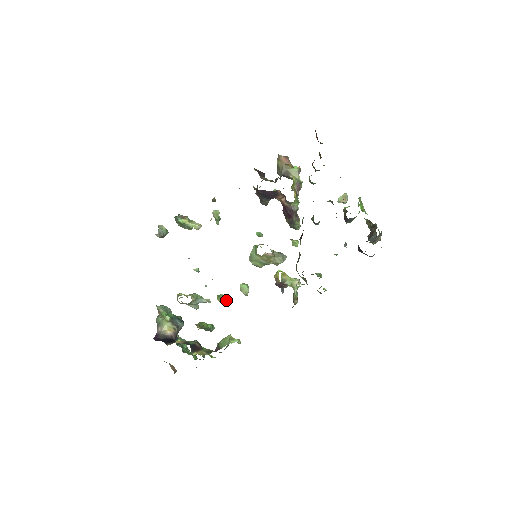
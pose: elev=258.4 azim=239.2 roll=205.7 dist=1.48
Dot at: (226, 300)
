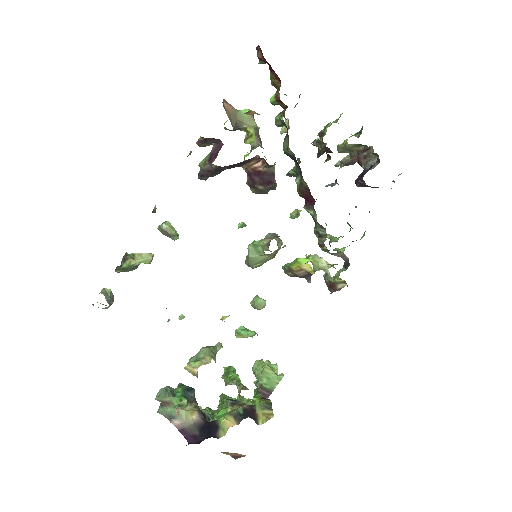
Dot at: occluded
